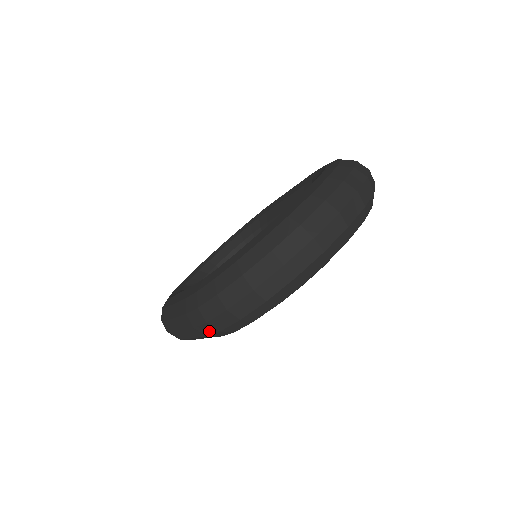
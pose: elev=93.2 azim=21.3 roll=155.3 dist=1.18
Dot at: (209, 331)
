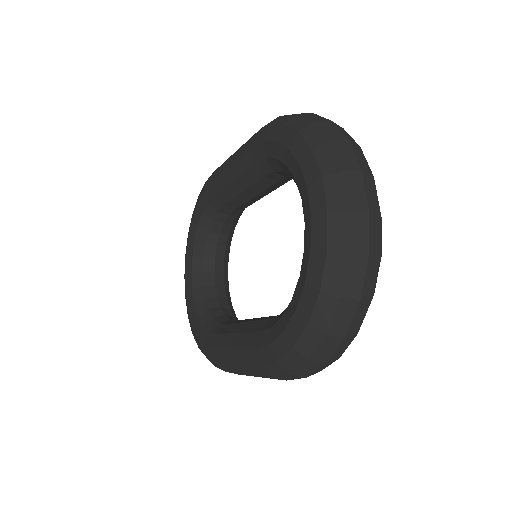
Dot at: occluded
